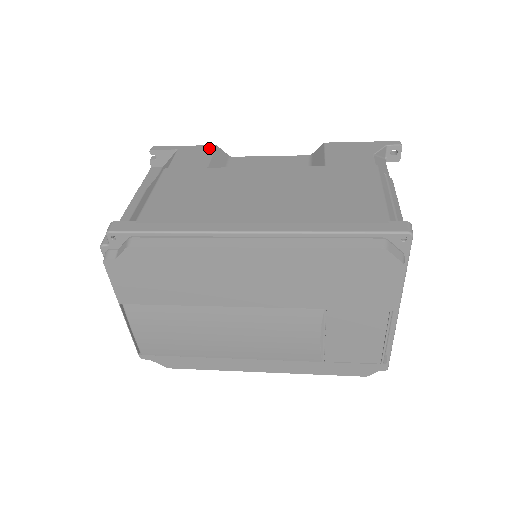
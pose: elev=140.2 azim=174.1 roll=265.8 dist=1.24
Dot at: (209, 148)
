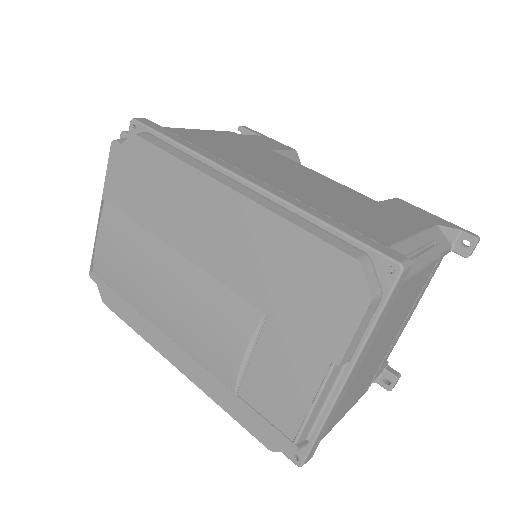
Dot at: (287, 147)
